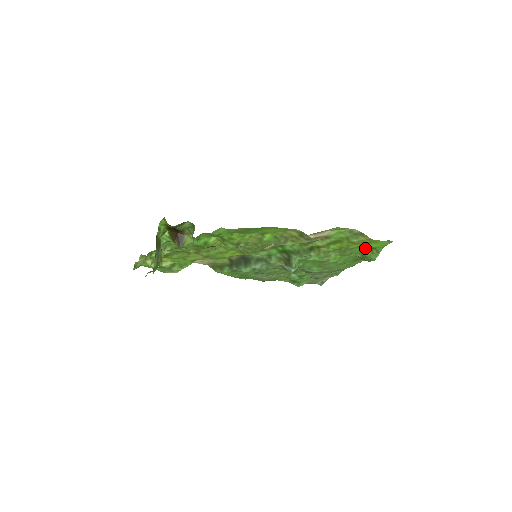
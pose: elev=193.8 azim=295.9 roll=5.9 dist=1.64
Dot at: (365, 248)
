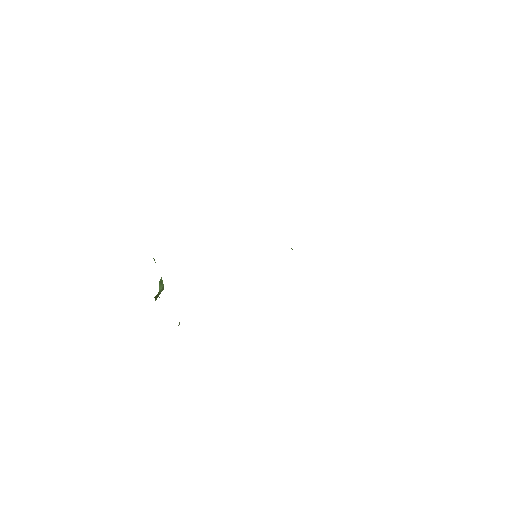
Dot at: occluded
